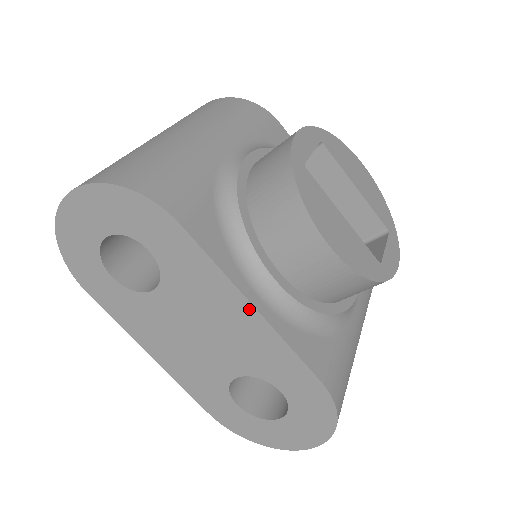
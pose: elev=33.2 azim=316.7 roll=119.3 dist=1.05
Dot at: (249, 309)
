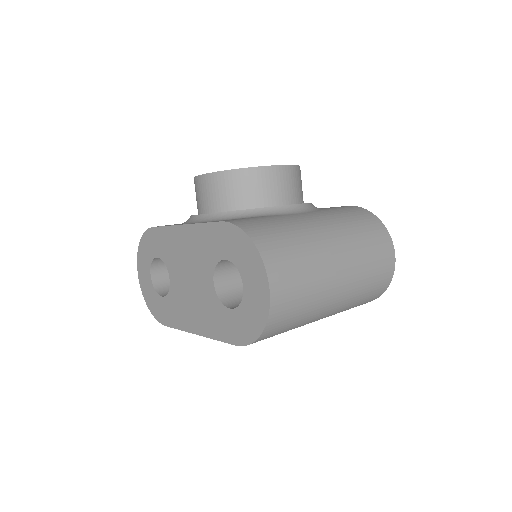
Dot at: (183, 229)
